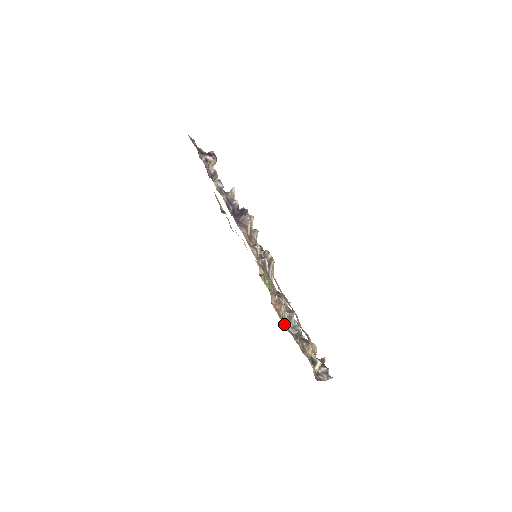
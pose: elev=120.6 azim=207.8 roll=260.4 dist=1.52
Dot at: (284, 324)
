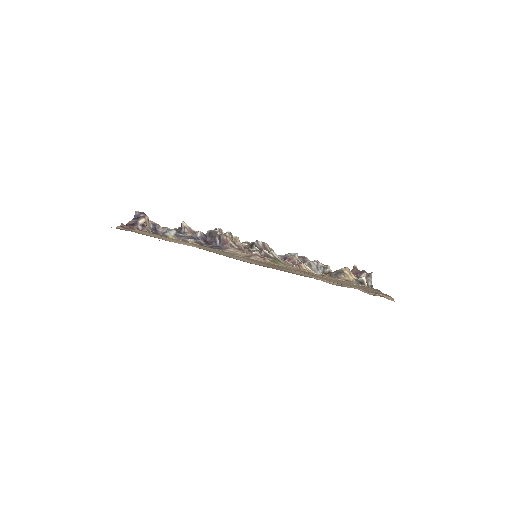
Dot at: occluded
